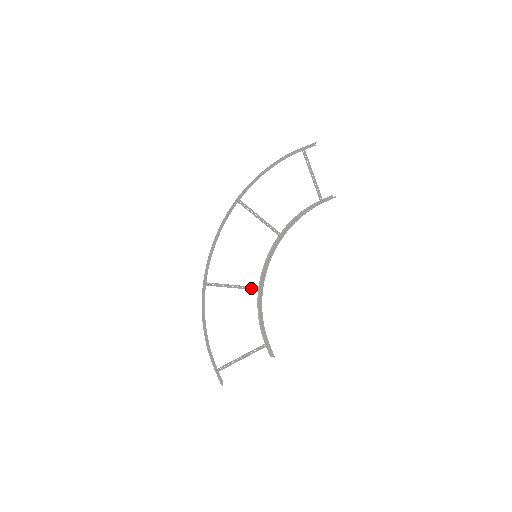
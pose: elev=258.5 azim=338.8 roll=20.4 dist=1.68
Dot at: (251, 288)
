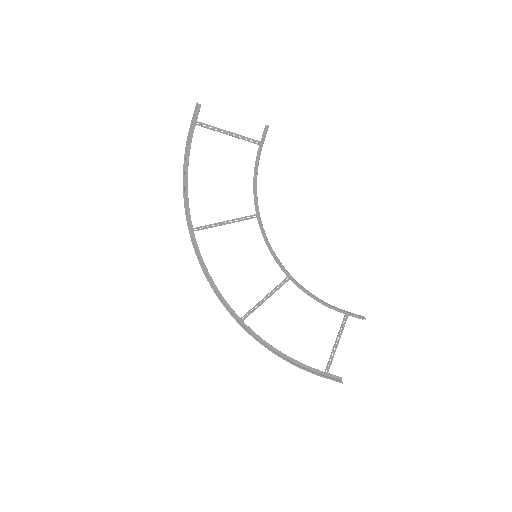
Dot at: (282, 284)
